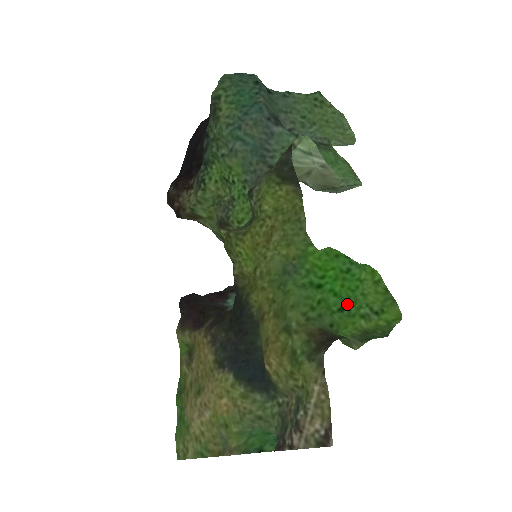
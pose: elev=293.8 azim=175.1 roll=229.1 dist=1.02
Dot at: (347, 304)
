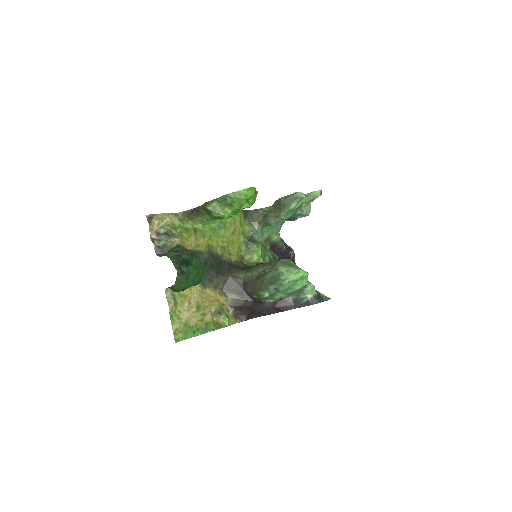
Dot at: (236, 211)
